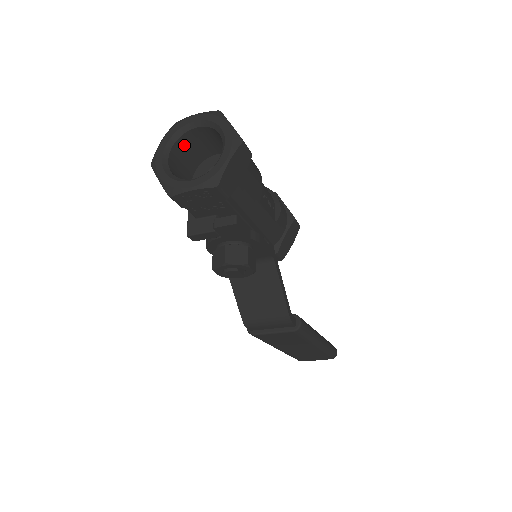
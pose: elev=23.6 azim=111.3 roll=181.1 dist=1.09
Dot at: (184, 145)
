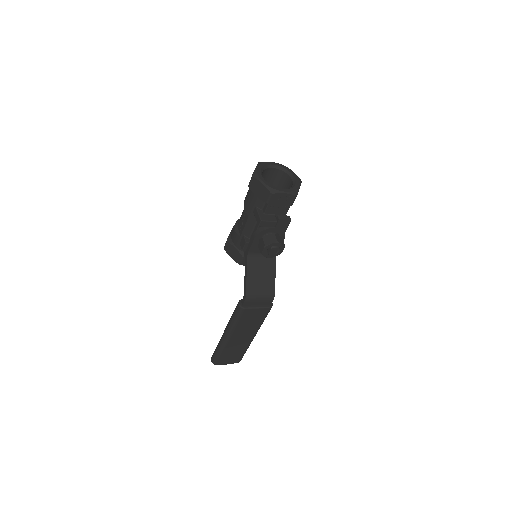
Dot at: (262, 174)
